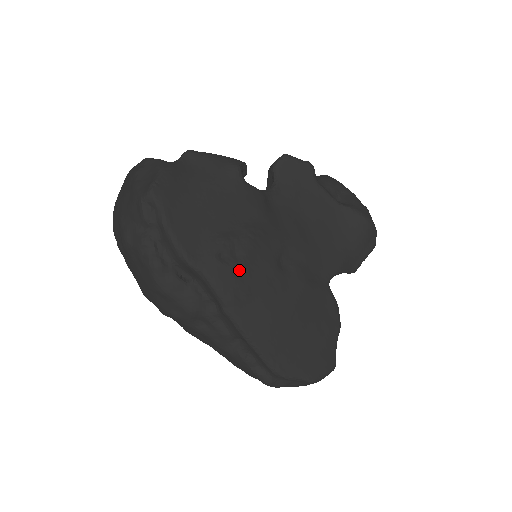
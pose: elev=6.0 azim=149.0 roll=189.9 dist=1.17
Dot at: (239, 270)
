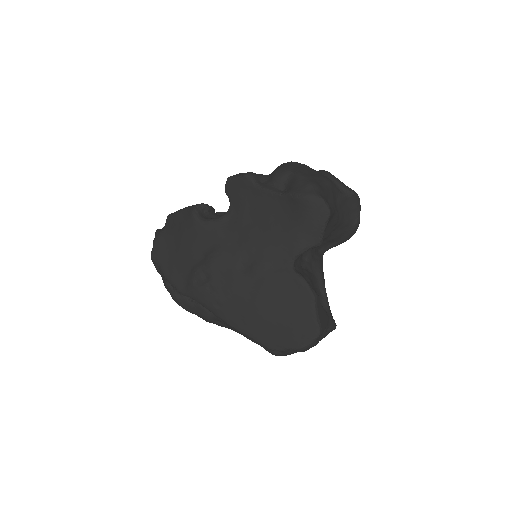
Dot at: (211, 287)
